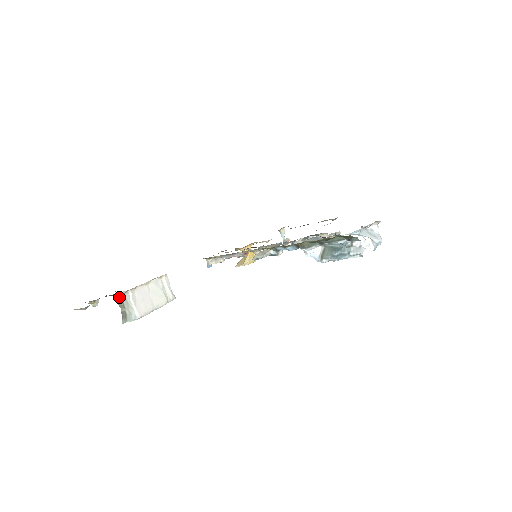
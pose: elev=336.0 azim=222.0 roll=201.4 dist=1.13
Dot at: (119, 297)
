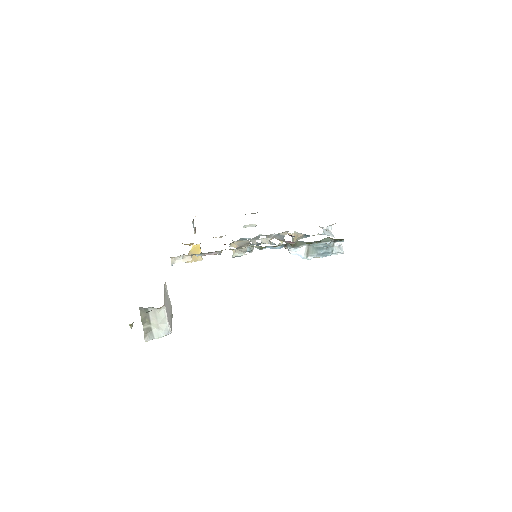
Dot at: (144, 313)
